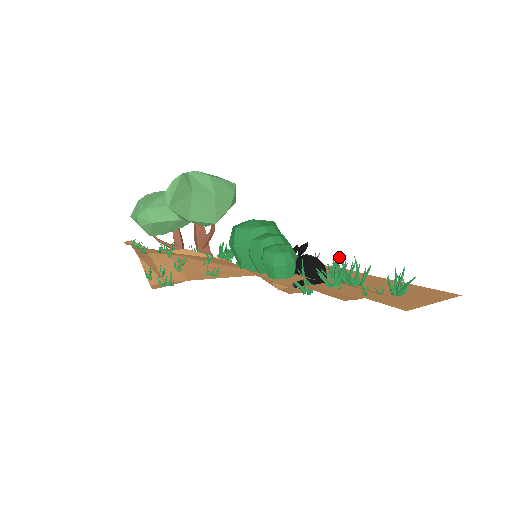
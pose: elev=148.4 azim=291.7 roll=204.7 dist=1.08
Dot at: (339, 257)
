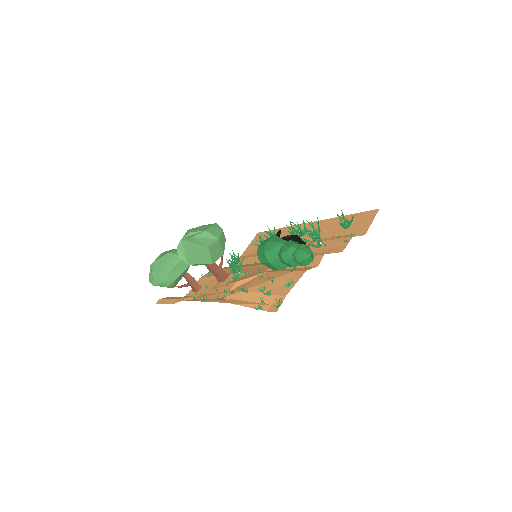
Dot at: (290, 222)
